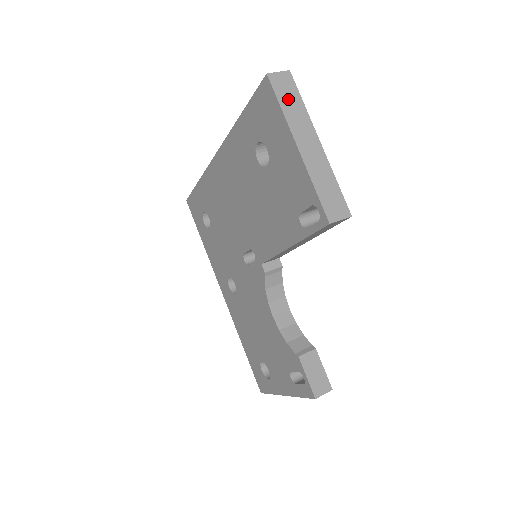
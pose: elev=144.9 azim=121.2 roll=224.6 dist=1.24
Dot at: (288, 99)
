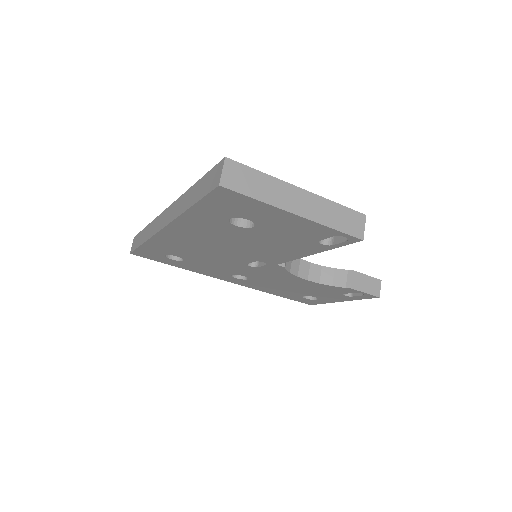
Dot at: (252, 185)
